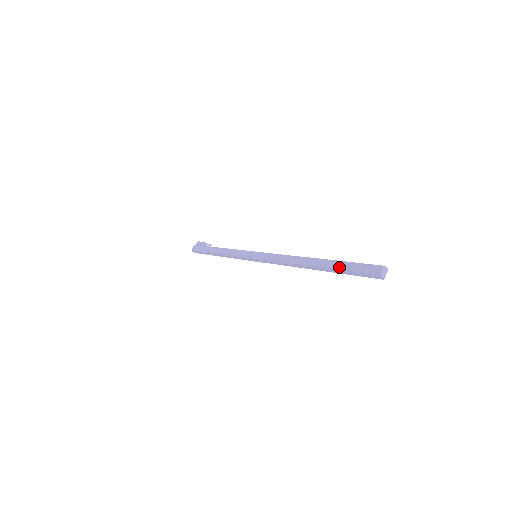
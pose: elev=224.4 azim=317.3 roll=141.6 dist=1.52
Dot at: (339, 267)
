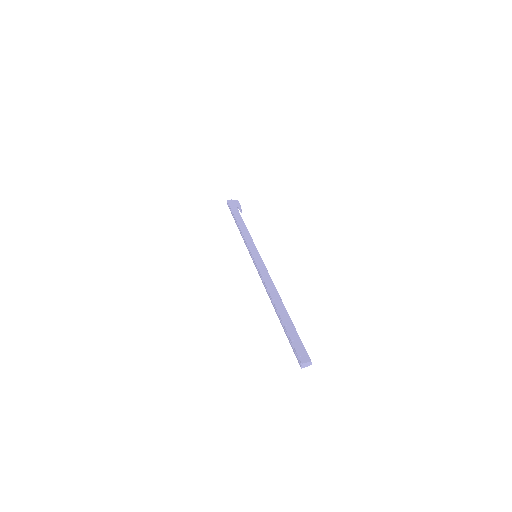
Dot at: (288, 328)
